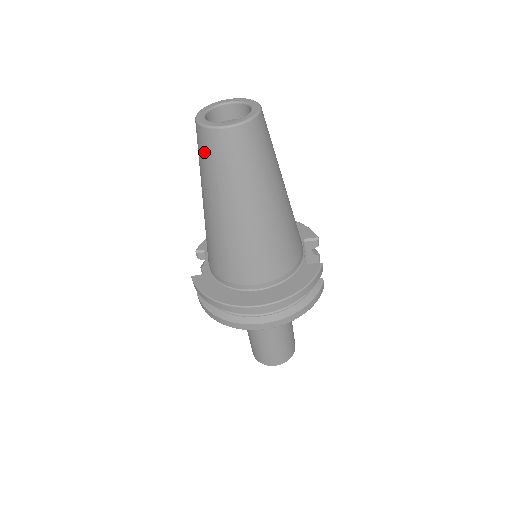
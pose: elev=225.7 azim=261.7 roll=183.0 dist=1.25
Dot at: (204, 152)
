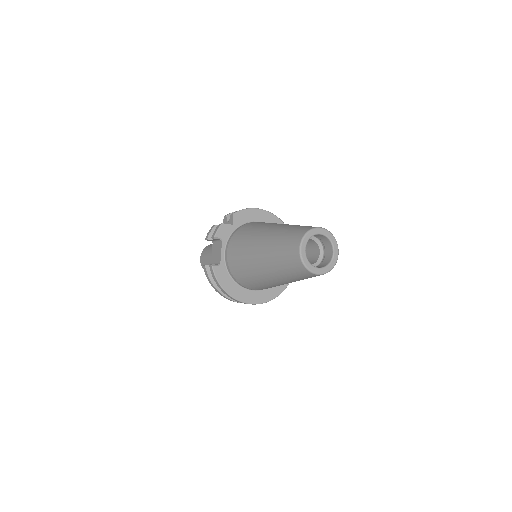
Dot at: (291, 267)
